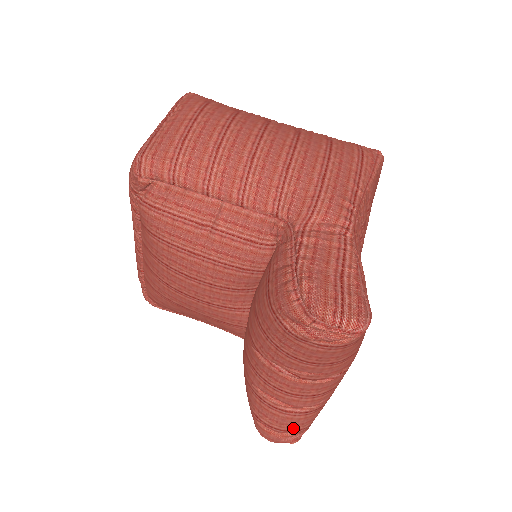
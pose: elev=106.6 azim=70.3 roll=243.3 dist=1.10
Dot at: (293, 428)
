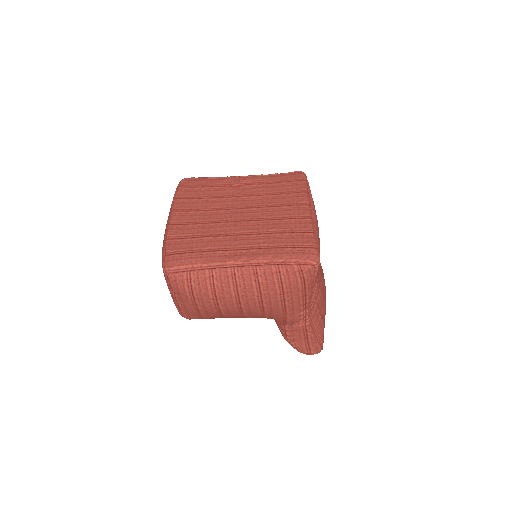
Dot at: occluded
